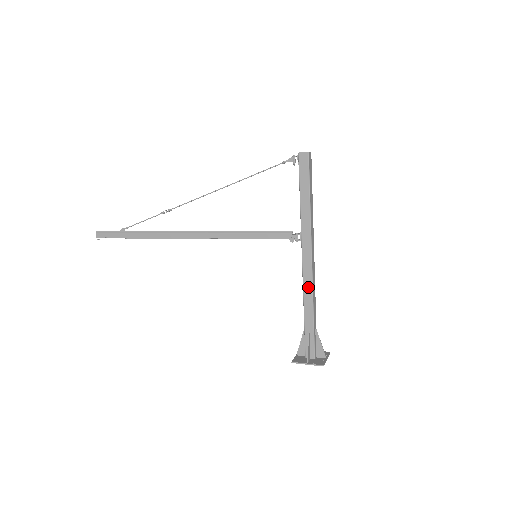
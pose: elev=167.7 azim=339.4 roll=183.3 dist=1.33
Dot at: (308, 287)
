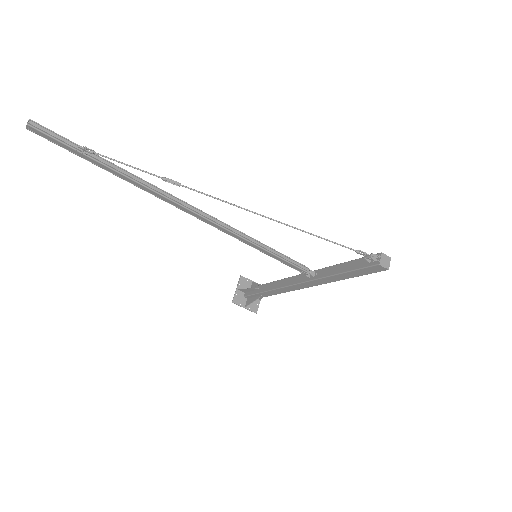
Dot at: (285, 290)
